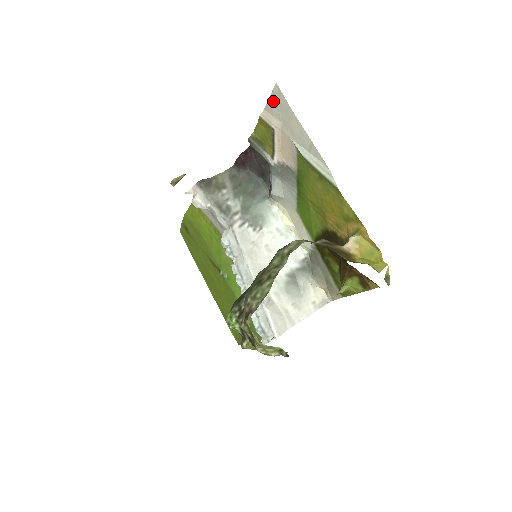
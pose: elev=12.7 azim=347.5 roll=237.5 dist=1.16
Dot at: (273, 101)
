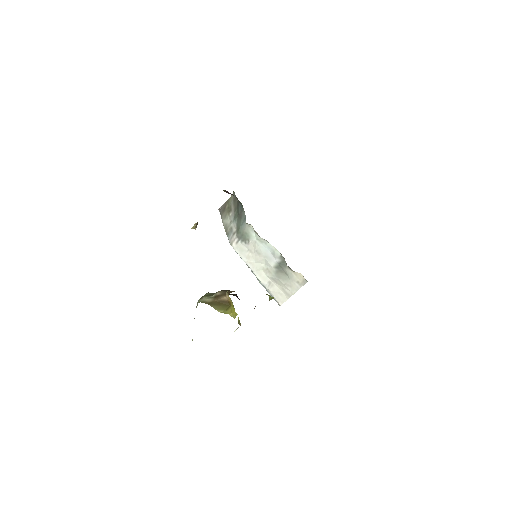
Dot at: occluded
